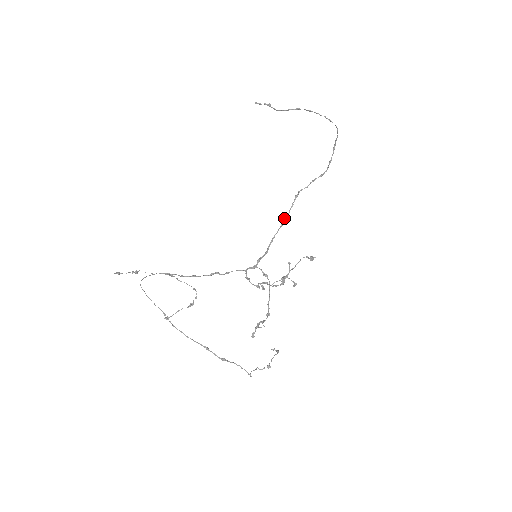
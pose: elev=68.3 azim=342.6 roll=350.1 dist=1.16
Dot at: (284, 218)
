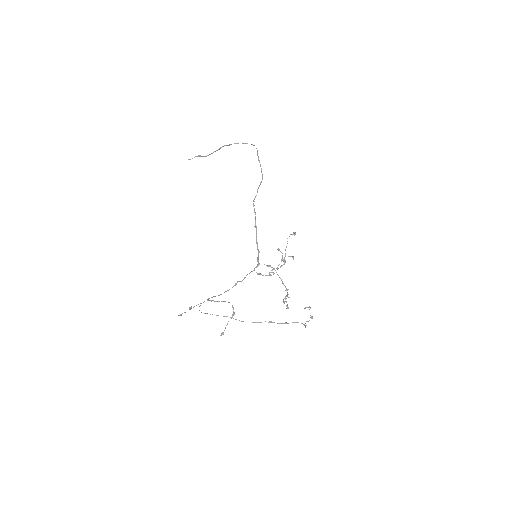
Dot at: (255, 224)
